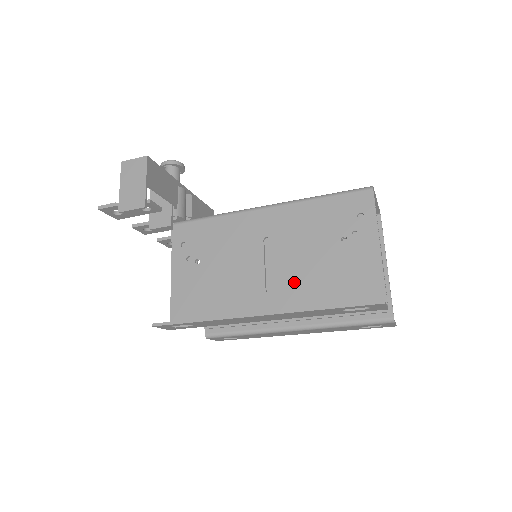
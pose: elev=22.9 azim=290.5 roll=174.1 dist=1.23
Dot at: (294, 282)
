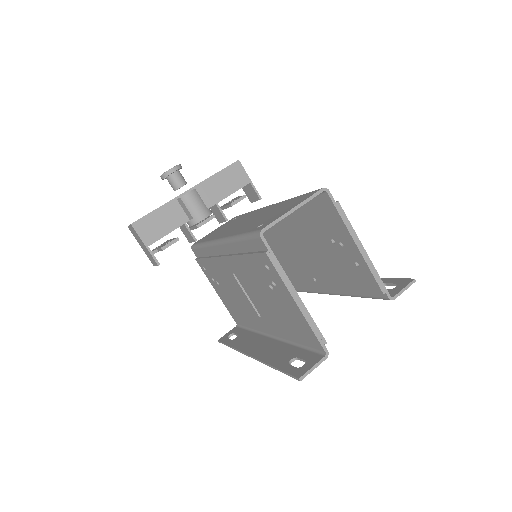
Dot at: (267, 315)
